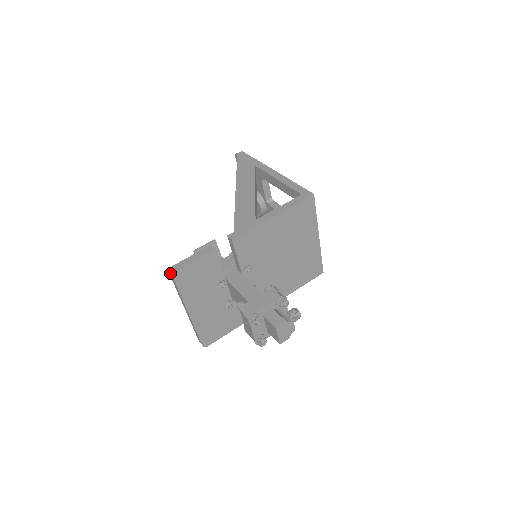
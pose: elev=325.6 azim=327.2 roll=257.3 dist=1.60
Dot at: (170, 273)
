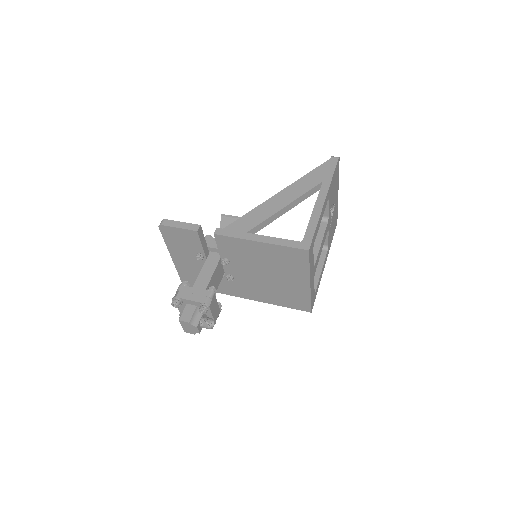
Dot at: (161, 223)
